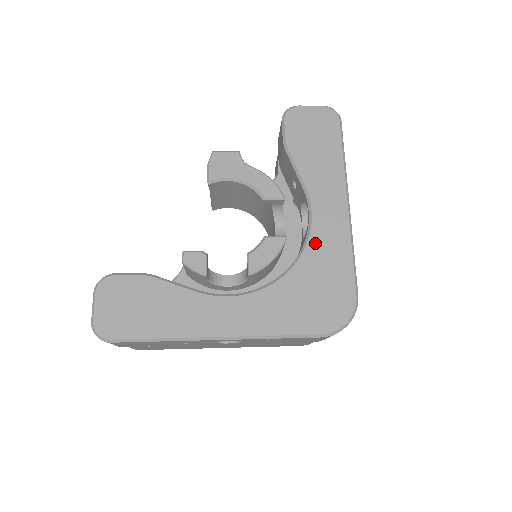
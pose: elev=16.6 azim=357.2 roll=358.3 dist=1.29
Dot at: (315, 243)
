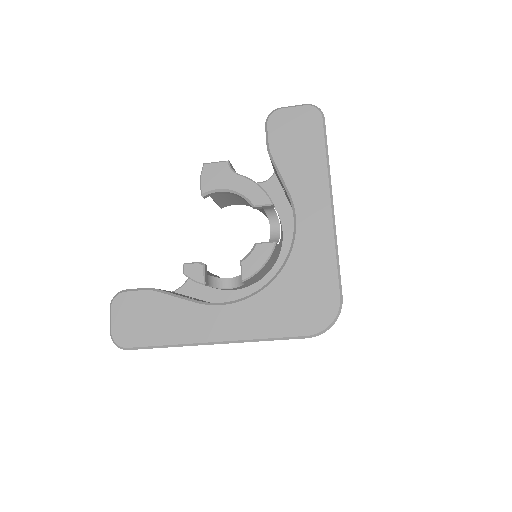
Dot at: (300, 249)
